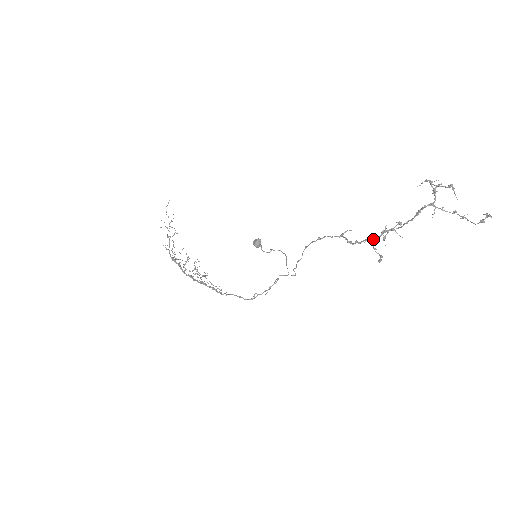
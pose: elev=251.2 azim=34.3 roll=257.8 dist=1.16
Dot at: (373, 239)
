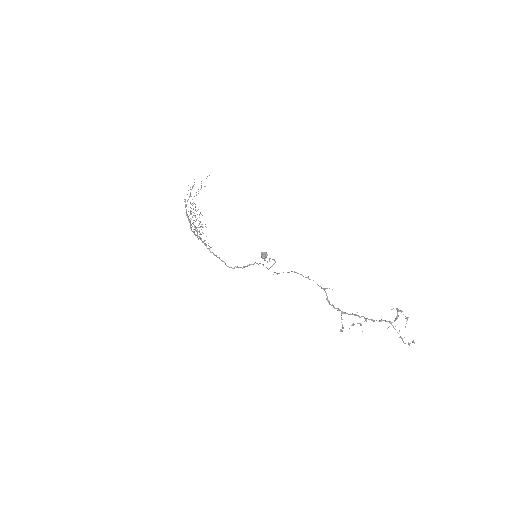
Dot at: (344, 313)
